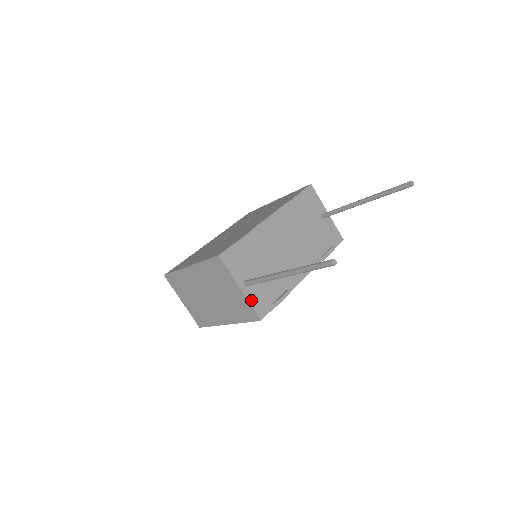
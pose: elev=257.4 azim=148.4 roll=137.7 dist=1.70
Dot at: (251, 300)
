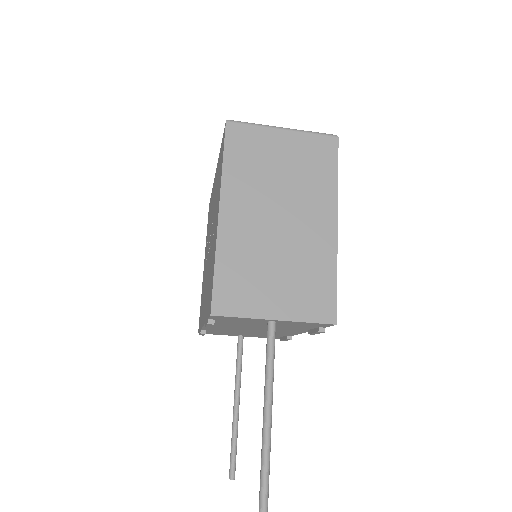
Dot at: occluded
